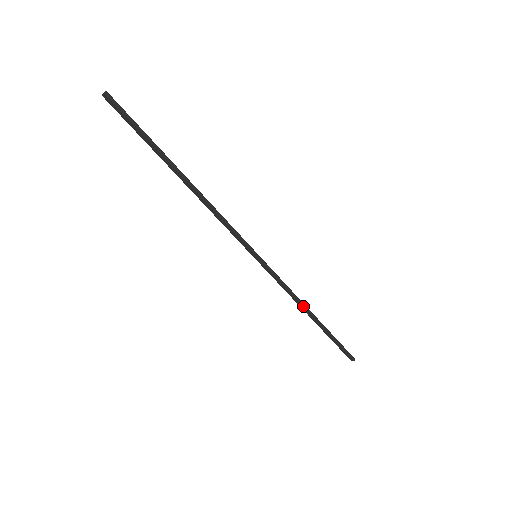
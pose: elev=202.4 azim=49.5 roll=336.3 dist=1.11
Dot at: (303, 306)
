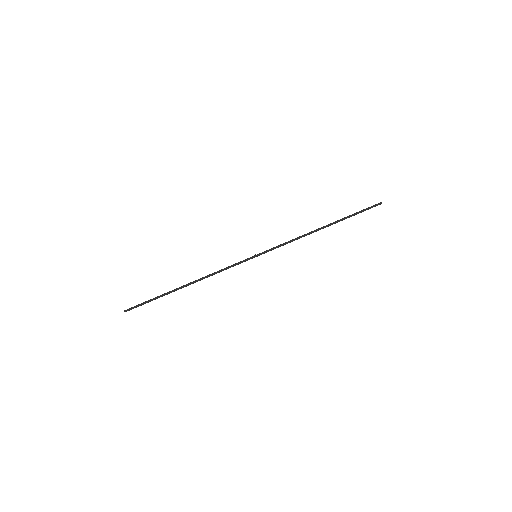
Dot at: occluded
